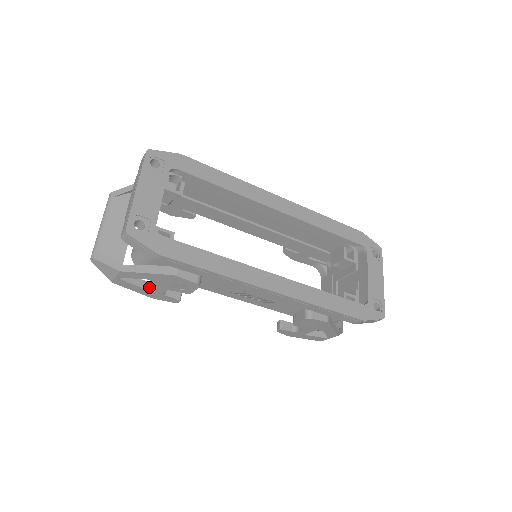
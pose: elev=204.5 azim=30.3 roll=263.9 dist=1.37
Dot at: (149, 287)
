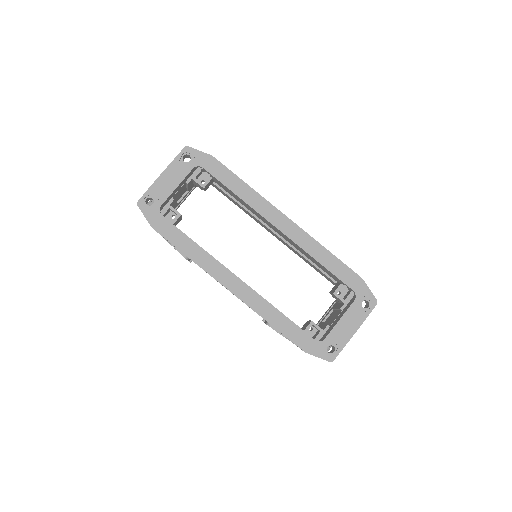
Dot at: occluded
